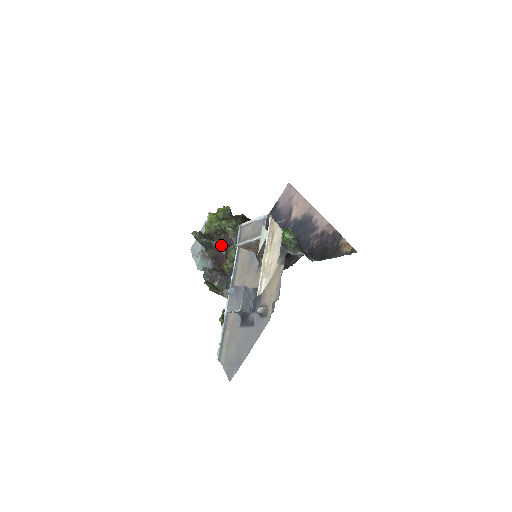
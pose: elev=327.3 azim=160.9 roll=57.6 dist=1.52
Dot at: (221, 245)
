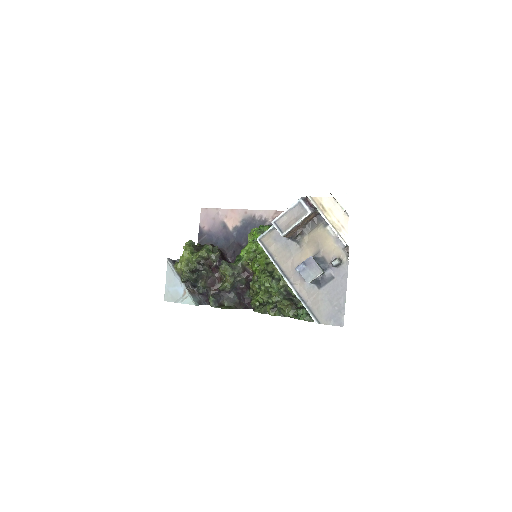
Dot at: (210, 271)
